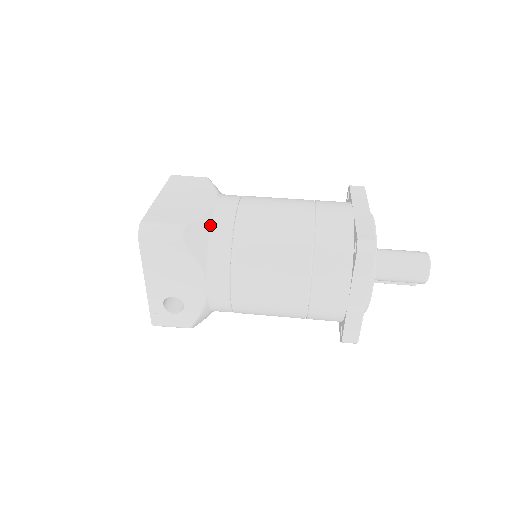
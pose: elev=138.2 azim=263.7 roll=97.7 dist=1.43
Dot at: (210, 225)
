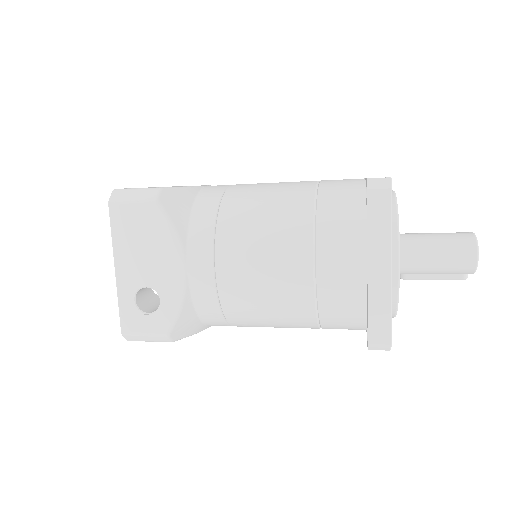
Dot at: (195, 198)
